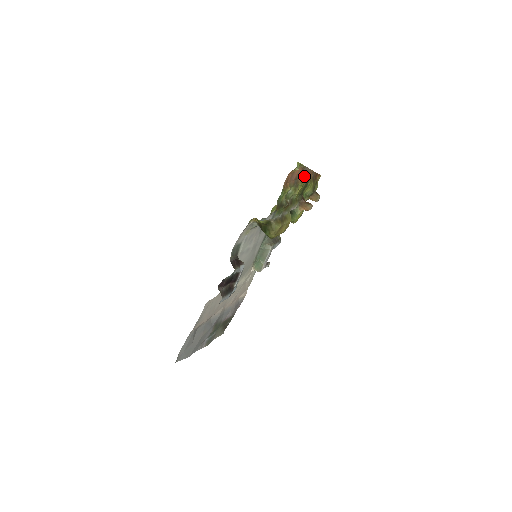
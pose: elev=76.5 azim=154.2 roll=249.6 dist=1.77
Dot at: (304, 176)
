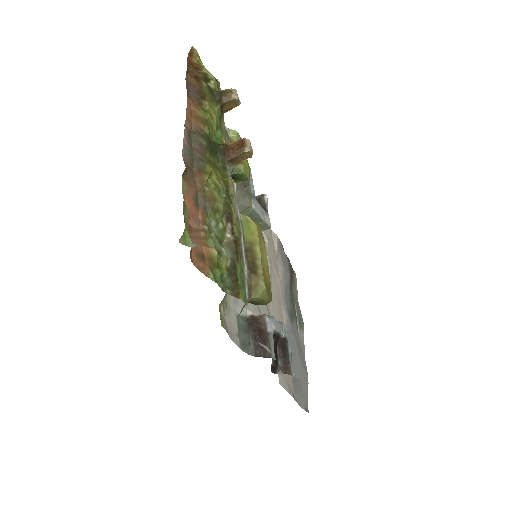
Dot at: (193, 152)
